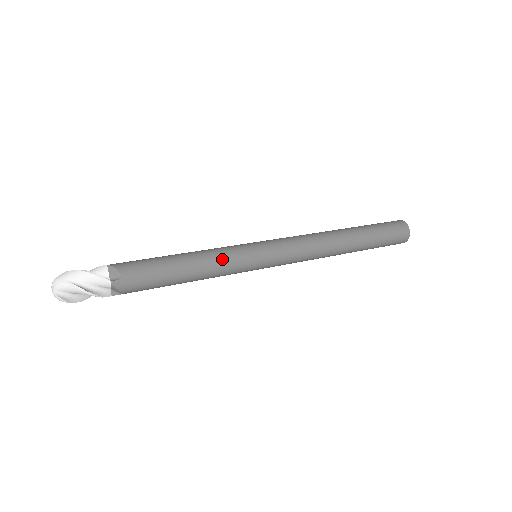
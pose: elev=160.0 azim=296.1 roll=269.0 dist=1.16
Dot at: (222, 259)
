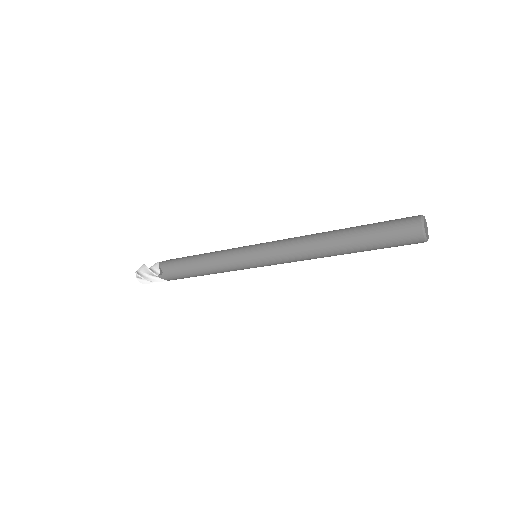
Dot at: (221, 263)
